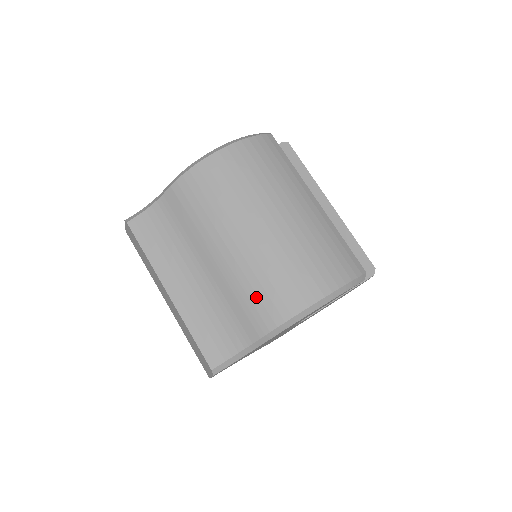
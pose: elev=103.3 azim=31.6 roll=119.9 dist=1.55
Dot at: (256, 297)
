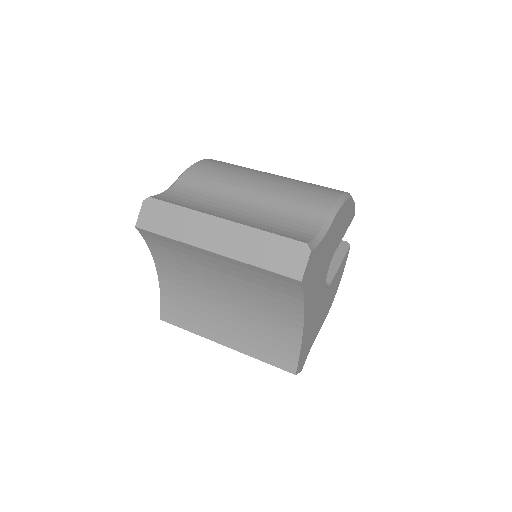
Dot at: (305, 195)
